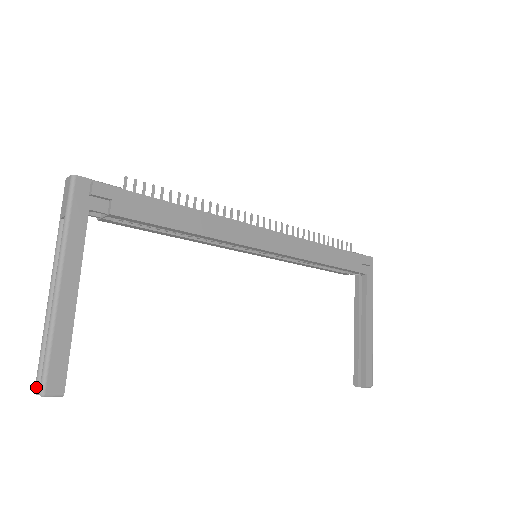
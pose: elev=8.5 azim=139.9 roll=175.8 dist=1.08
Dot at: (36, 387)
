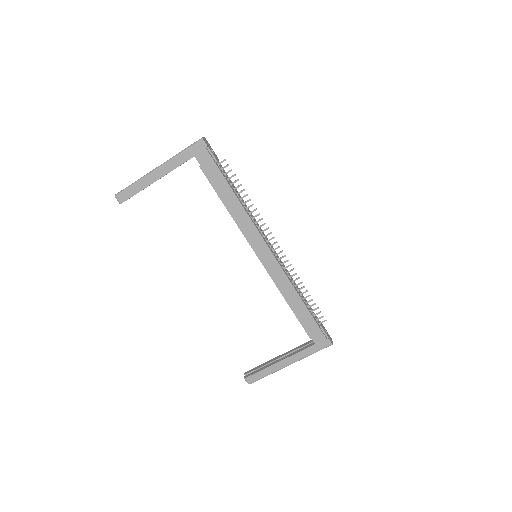
Dot at: occluded
